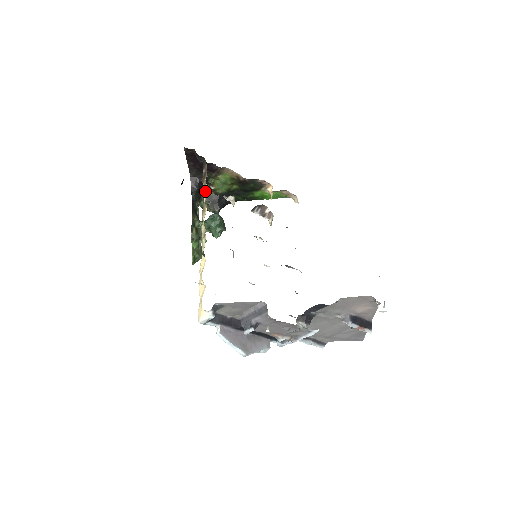
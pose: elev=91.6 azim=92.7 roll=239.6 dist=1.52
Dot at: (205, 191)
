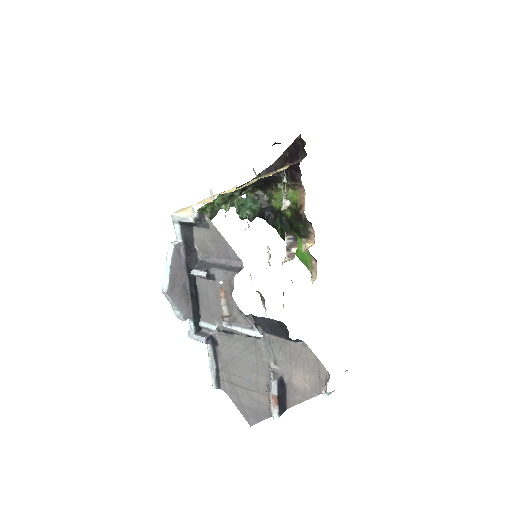
Dot at: (282, 169)
